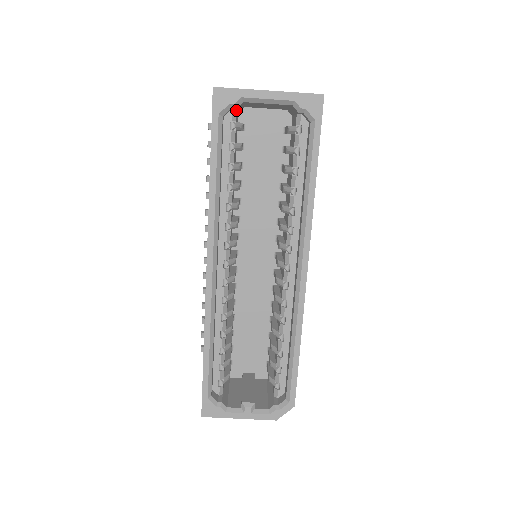
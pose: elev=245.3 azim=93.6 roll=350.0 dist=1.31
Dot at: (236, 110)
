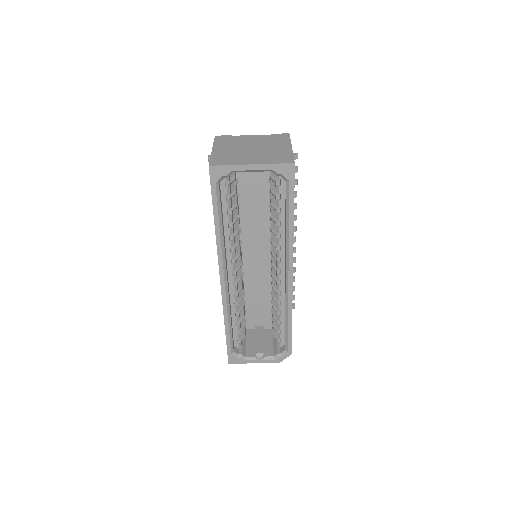
Dot at: occluded
